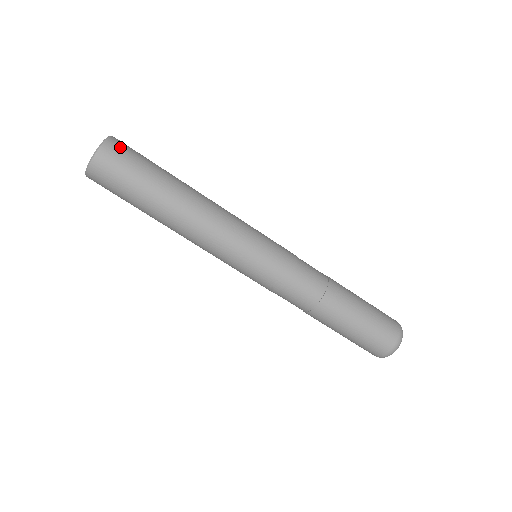
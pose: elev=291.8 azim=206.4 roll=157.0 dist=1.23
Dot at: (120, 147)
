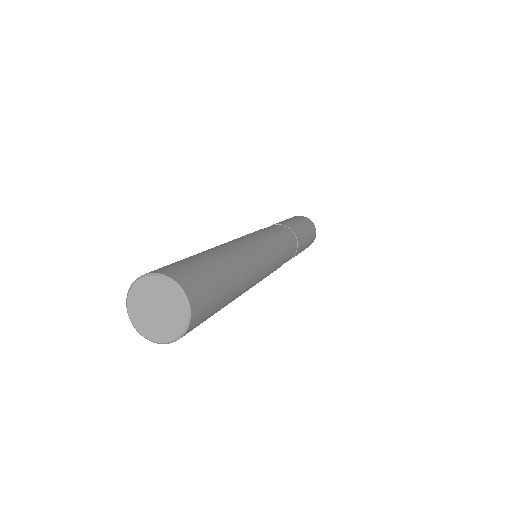
Dot at: (199, 295)
